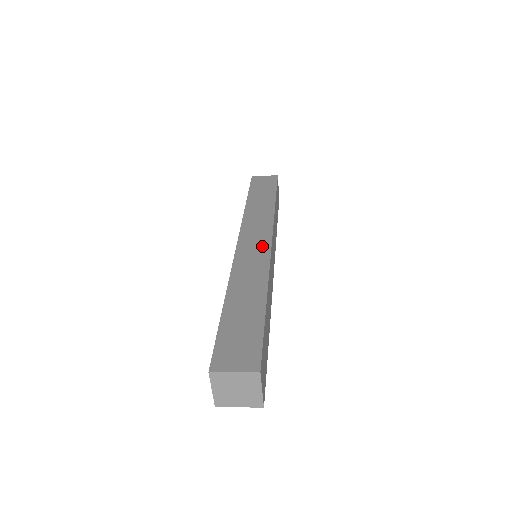
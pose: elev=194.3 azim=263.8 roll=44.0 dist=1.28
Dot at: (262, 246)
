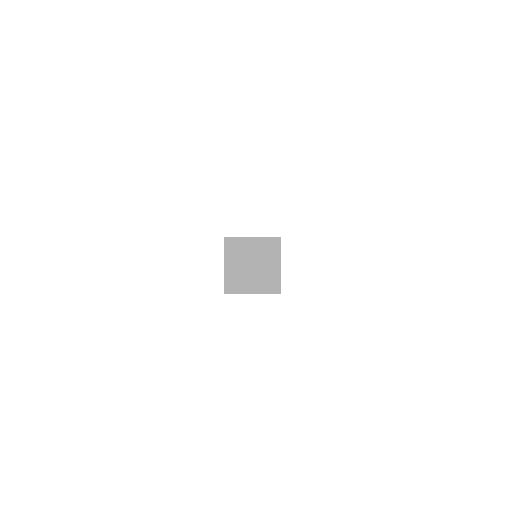
Dot at: occluded
